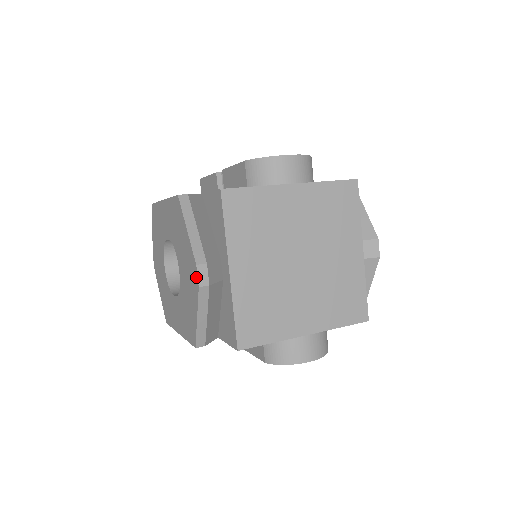
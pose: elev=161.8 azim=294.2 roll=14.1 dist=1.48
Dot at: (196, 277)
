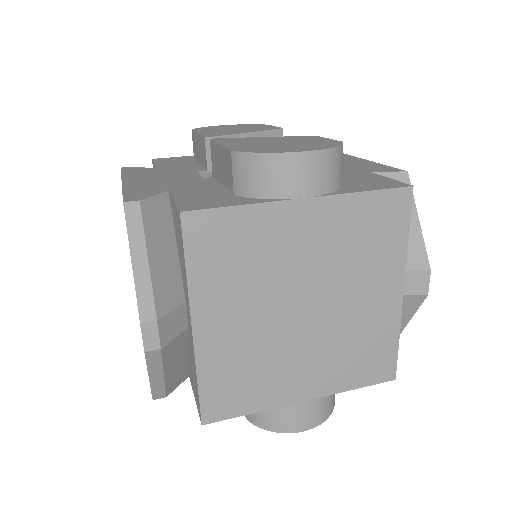
Dot at: occluded
